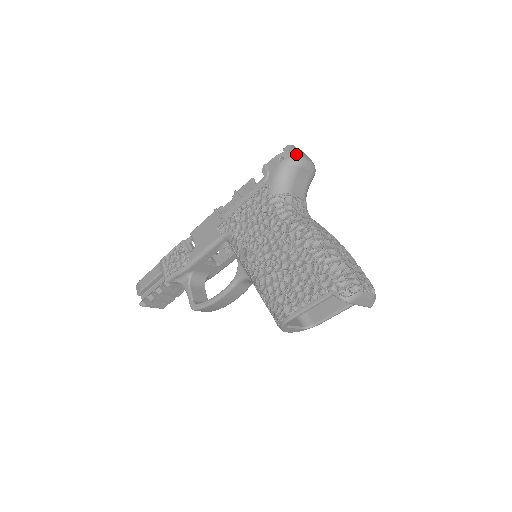
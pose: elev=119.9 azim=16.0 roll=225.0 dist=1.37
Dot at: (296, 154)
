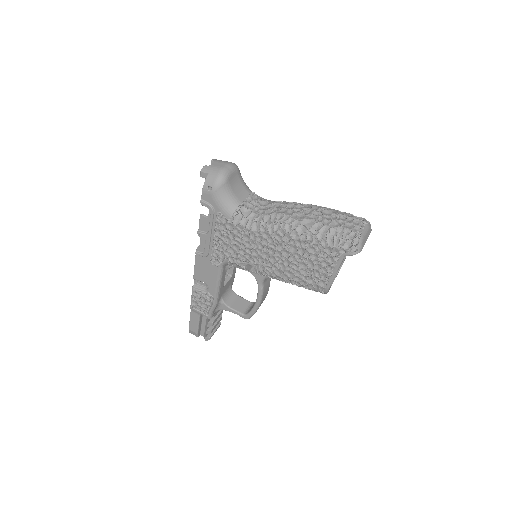
Dot at: (215, 174)
